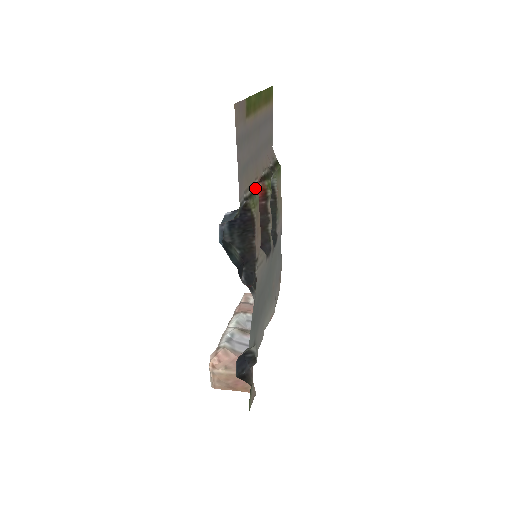
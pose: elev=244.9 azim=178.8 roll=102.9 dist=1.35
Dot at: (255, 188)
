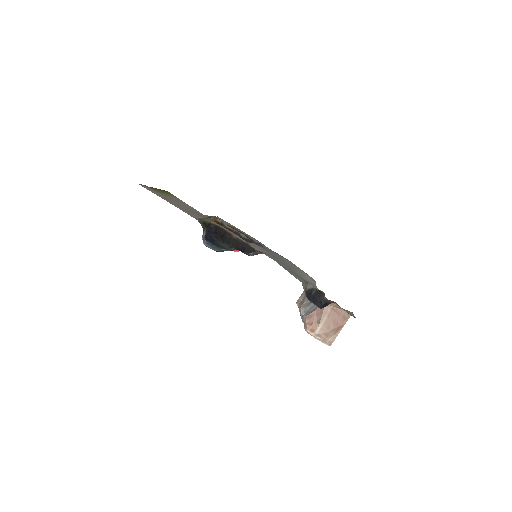
Dot at: occluded
